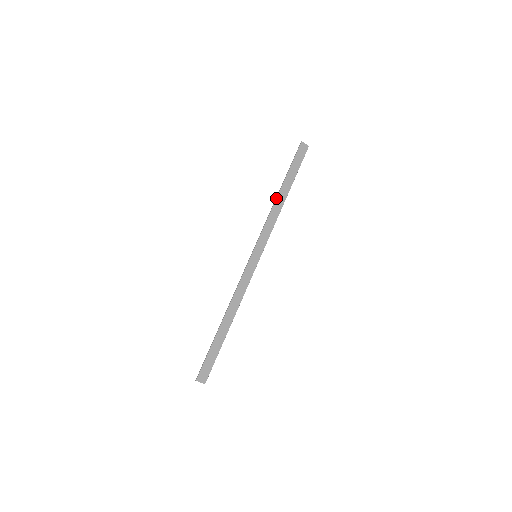
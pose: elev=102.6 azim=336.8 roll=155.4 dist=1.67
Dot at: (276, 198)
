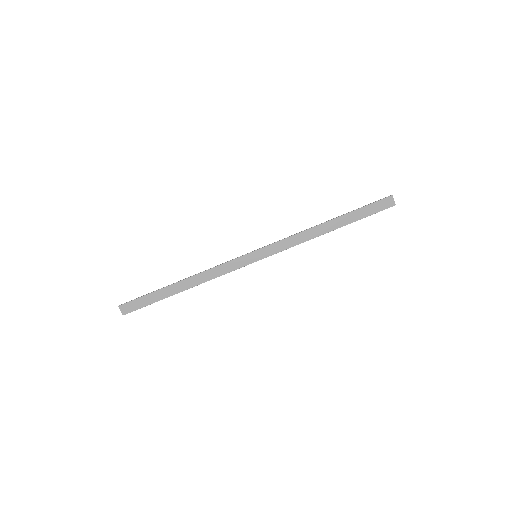
Dot at: (320, 224)
